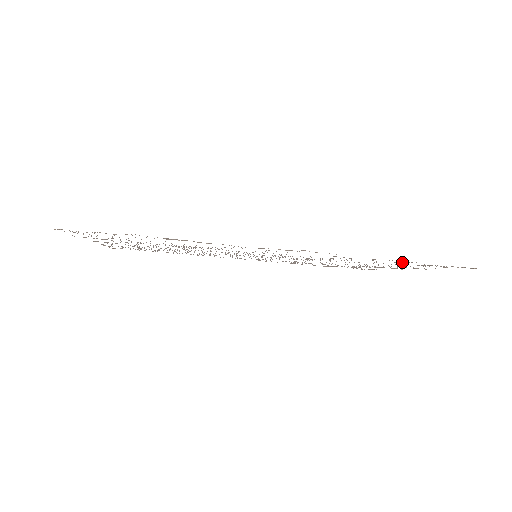
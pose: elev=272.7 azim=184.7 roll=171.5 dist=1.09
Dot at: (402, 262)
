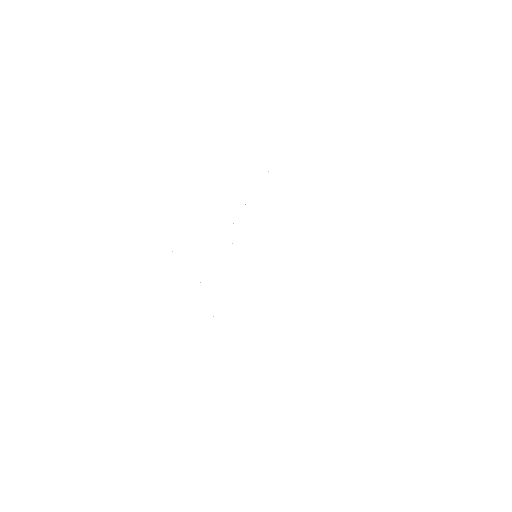
Dot at: occluded
